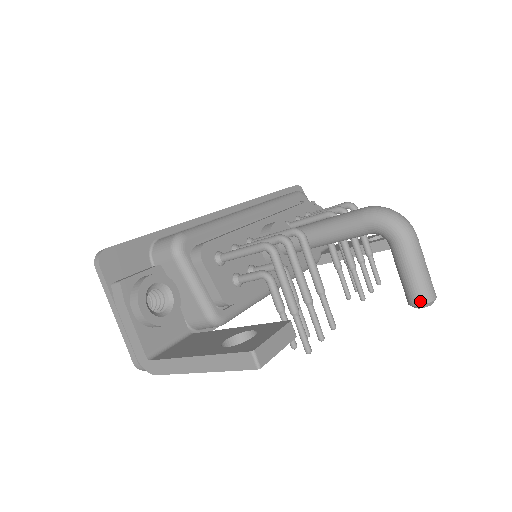
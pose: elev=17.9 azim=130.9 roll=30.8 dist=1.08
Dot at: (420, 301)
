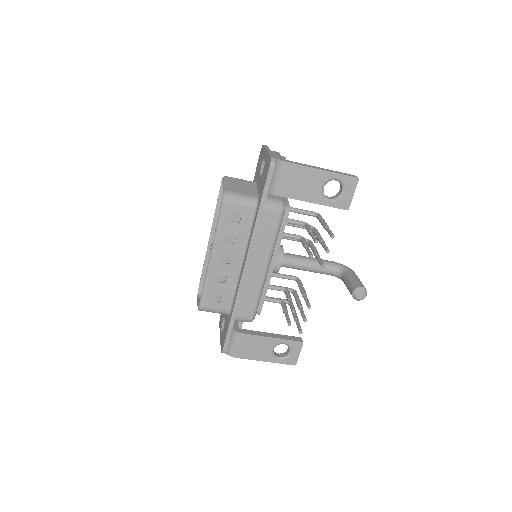
Dot at: (363, 286)
